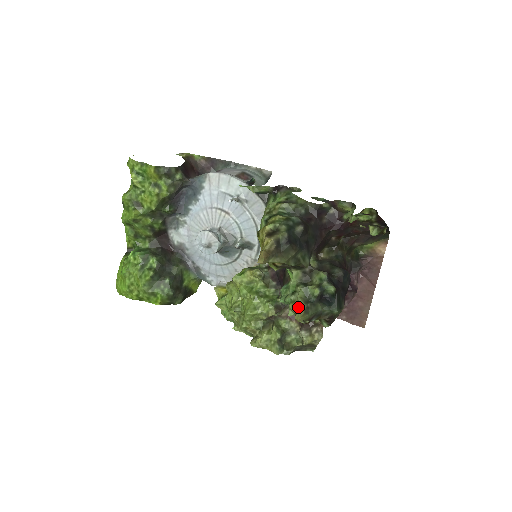
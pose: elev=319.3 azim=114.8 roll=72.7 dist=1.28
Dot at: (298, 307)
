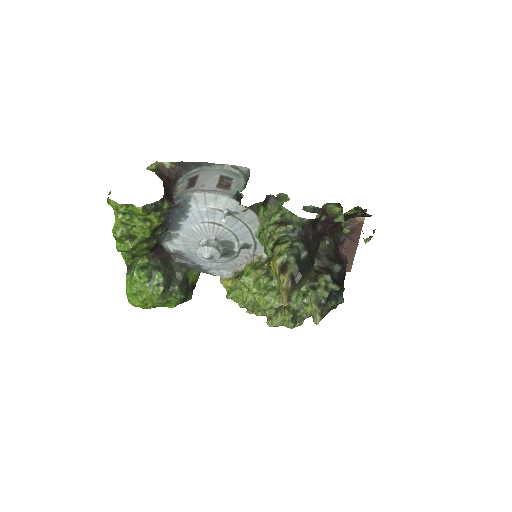
Dot at: (314, 312)
